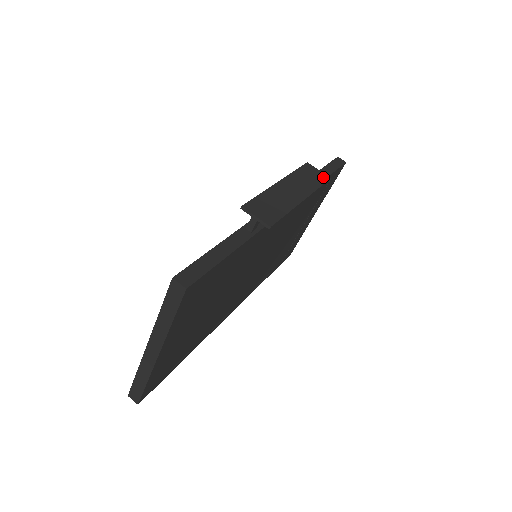
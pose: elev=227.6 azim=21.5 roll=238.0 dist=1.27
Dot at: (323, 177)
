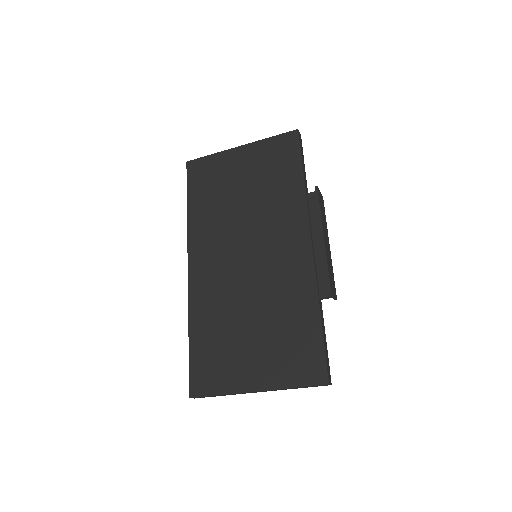
Dot at: (323, 200)
